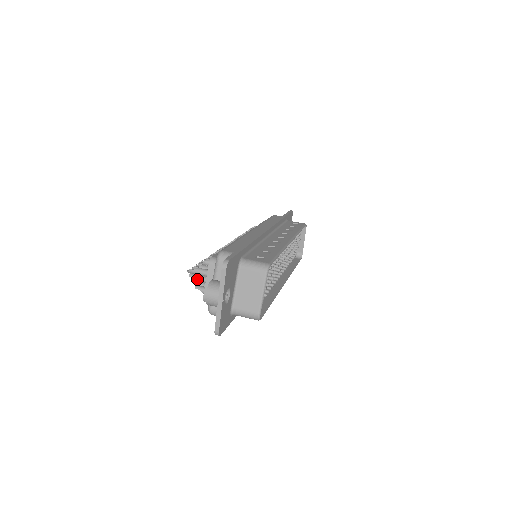
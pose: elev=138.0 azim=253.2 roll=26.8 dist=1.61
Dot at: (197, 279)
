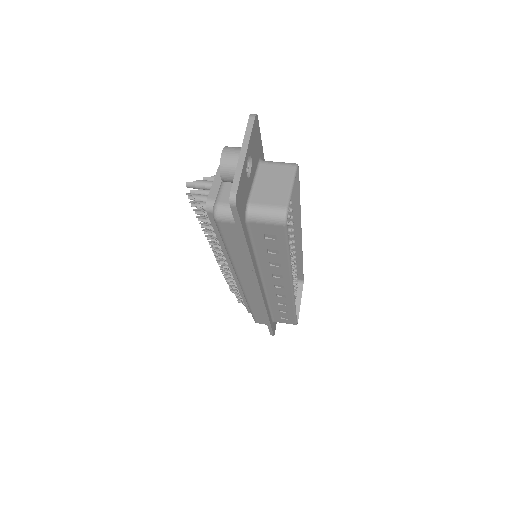
Dot at: (197, 196)
